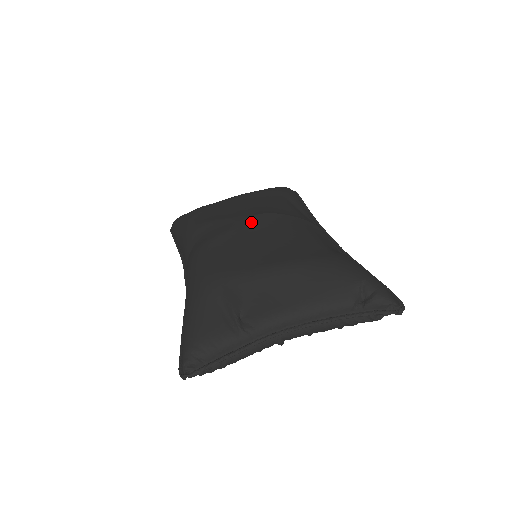
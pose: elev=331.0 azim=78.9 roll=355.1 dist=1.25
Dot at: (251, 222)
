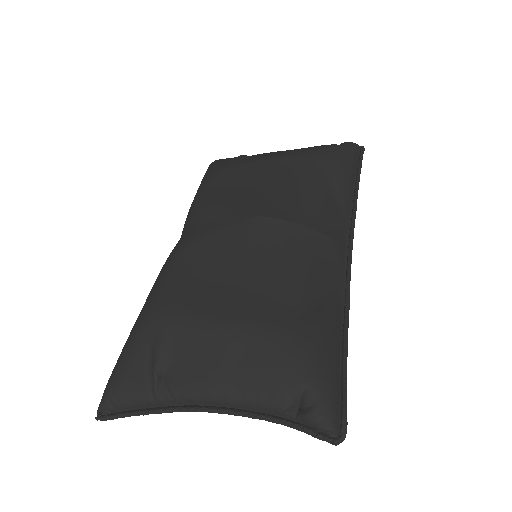
Dot at: (241, 228)
